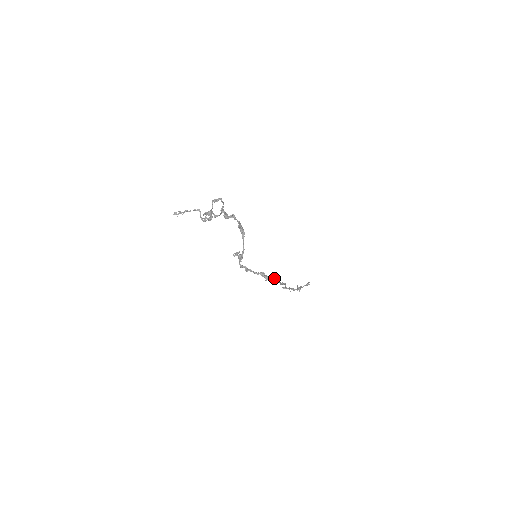
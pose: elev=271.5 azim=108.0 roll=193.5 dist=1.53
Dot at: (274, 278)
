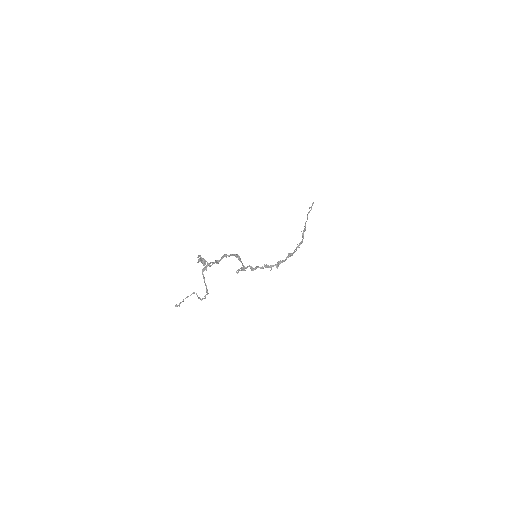
Dot at: (278, 263)
